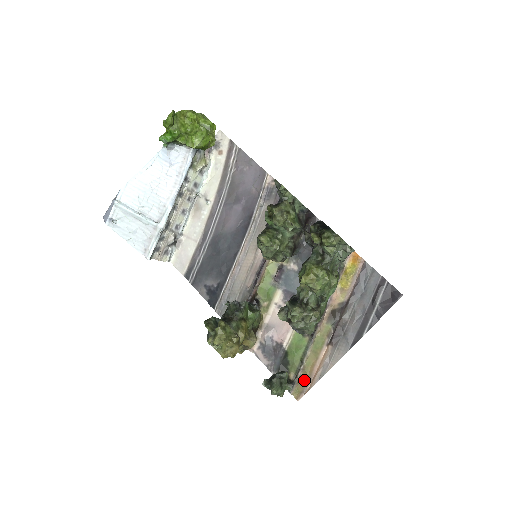
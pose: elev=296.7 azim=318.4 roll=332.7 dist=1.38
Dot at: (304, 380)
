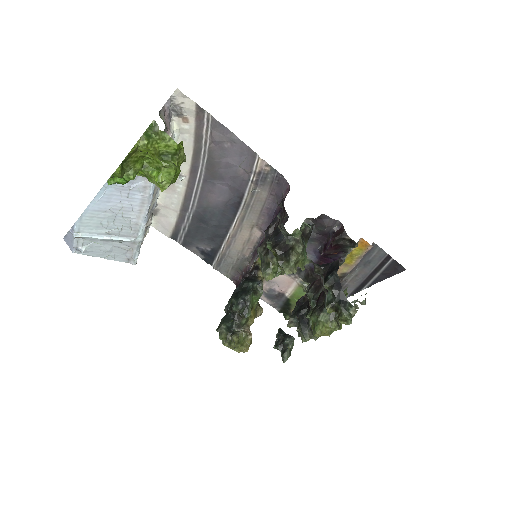
Dot at: occluded
